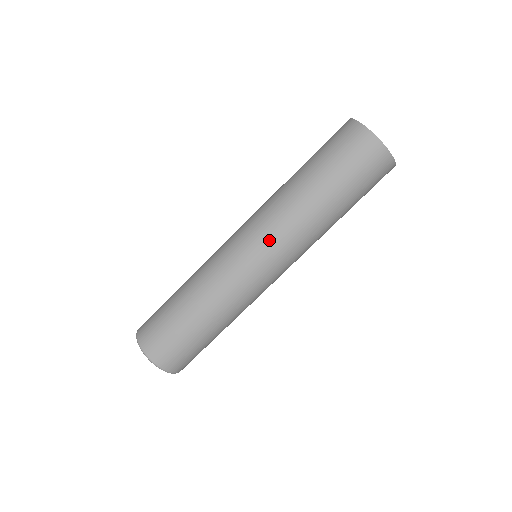
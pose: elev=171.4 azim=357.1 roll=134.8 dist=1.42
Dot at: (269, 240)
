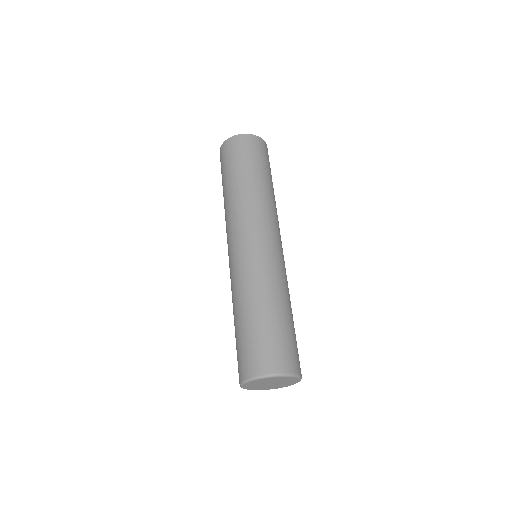
Dot at: (232, 232)
